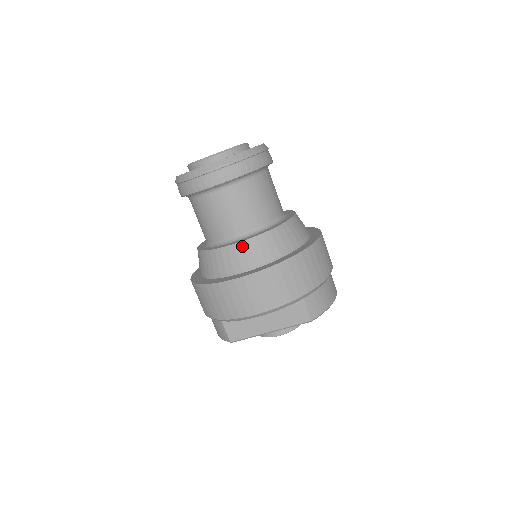
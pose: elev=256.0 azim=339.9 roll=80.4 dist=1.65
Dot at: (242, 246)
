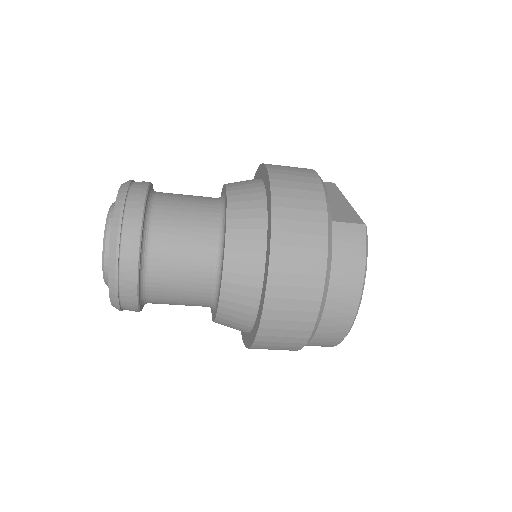
Dot at: occluded
